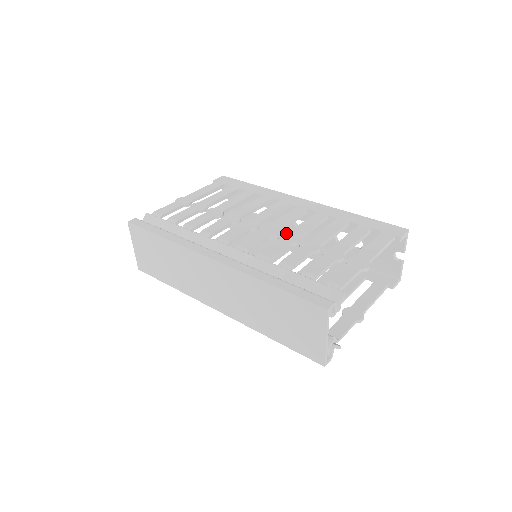
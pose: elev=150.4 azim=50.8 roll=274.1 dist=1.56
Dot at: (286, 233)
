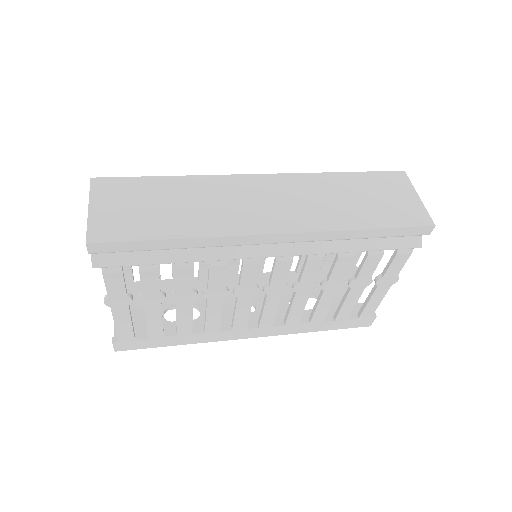
Dot at: occluded
